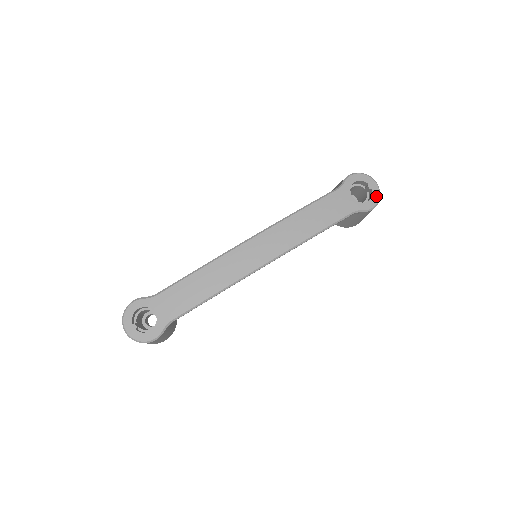
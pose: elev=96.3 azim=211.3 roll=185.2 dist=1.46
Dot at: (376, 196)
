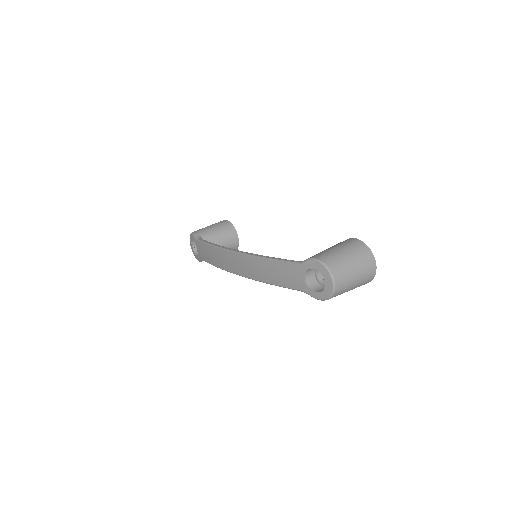
Dot at: (327, 293)
